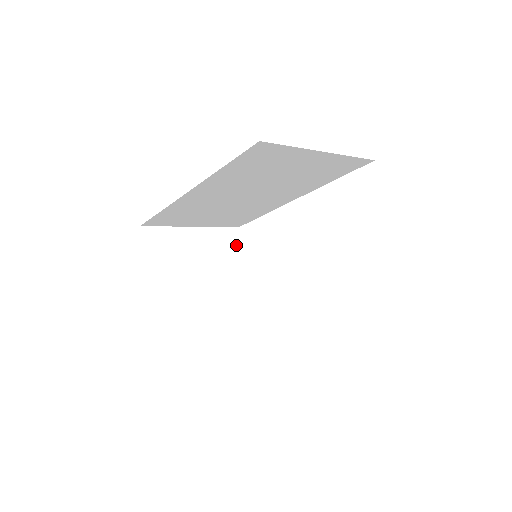
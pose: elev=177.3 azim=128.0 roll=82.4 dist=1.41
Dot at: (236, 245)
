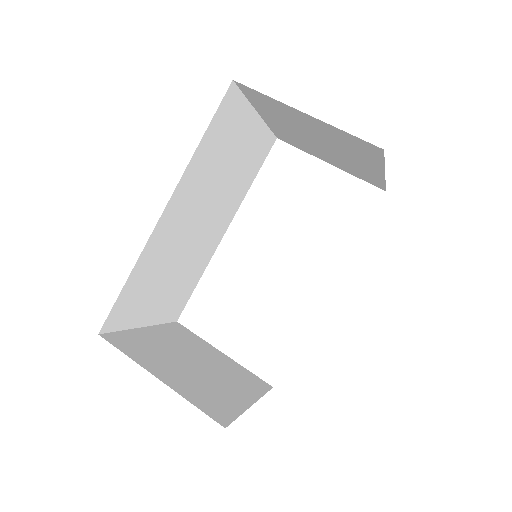
Dot at: (190, 334)
